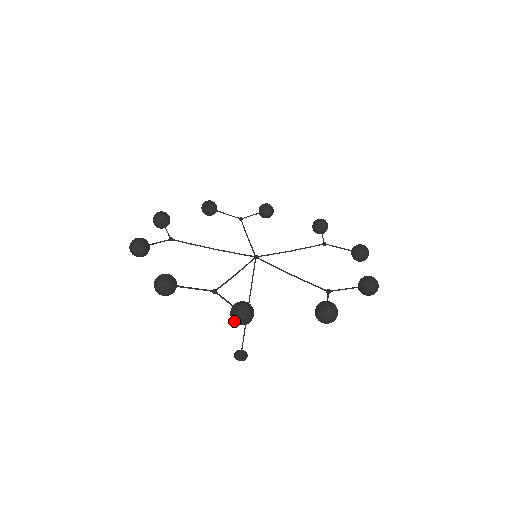
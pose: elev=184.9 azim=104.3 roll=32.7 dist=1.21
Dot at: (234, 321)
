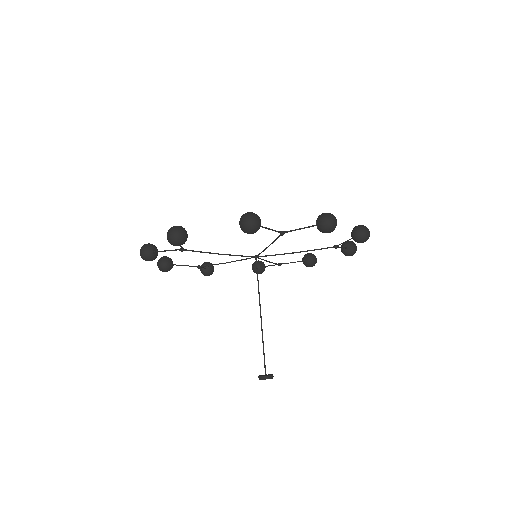
Dot at: (328, 224)
